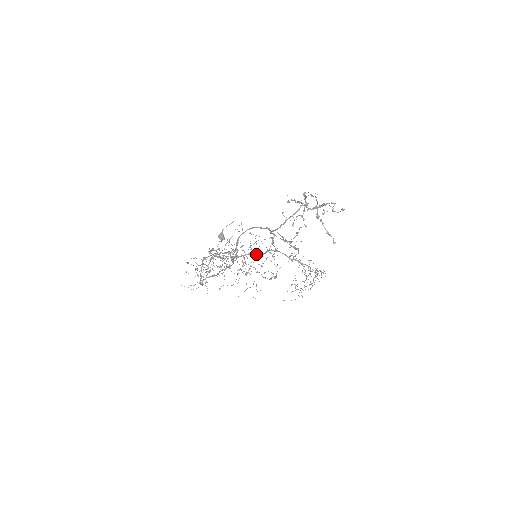
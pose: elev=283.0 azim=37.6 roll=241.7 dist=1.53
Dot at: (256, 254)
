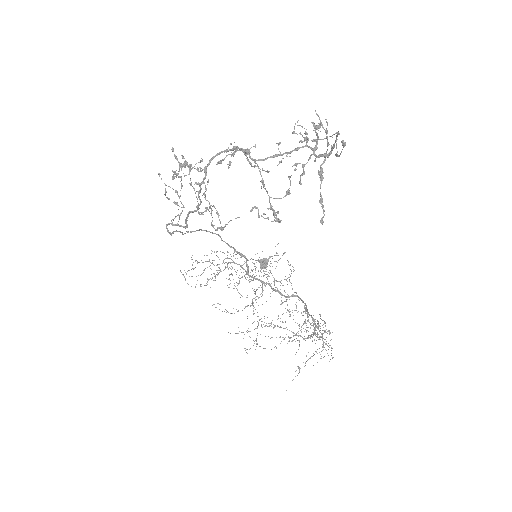
Dot at: (278, 291)
